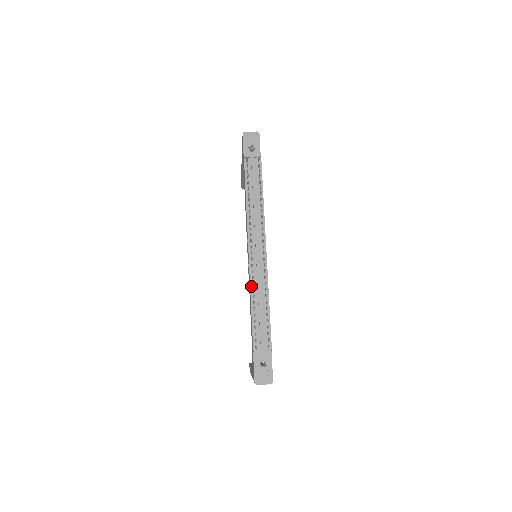
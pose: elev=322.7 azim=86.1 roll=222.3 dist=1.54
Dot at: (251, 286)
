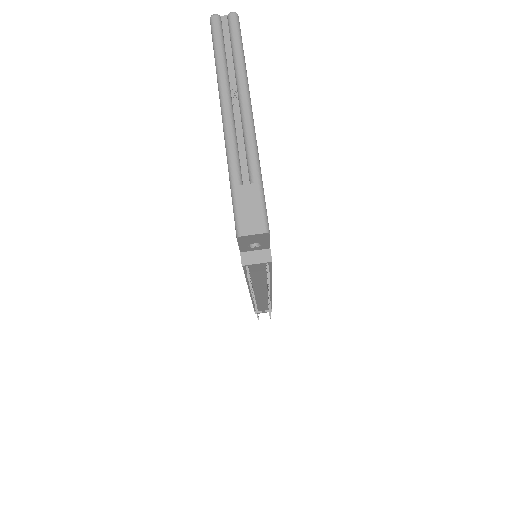
Dot at: occluded
